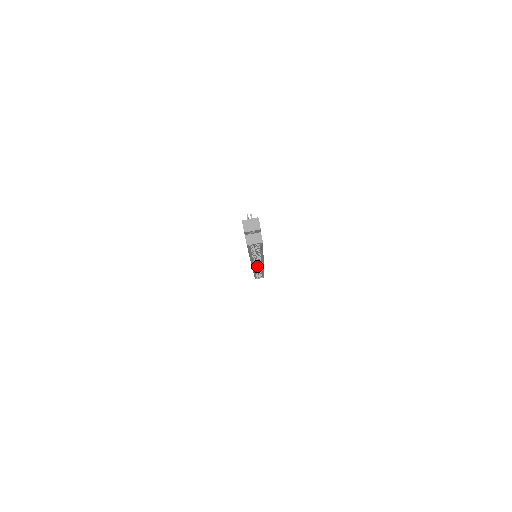
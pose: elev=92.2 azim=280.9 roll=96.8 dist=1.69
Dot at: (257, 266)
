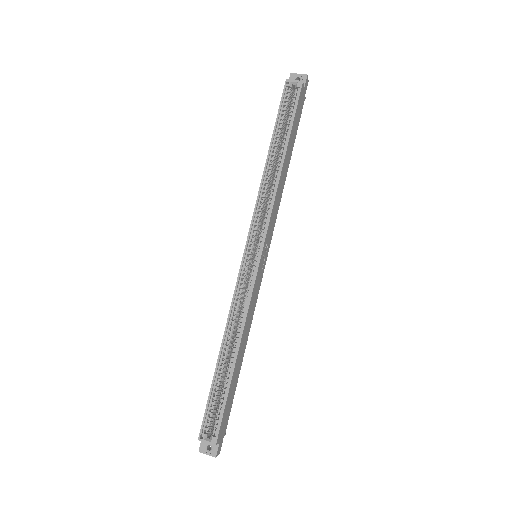
Dot at: (239, 314)
